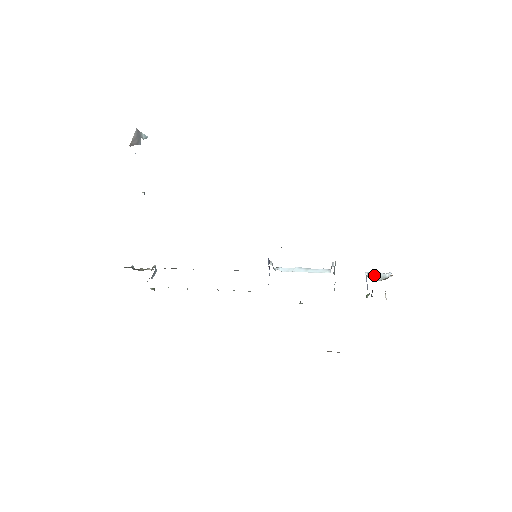
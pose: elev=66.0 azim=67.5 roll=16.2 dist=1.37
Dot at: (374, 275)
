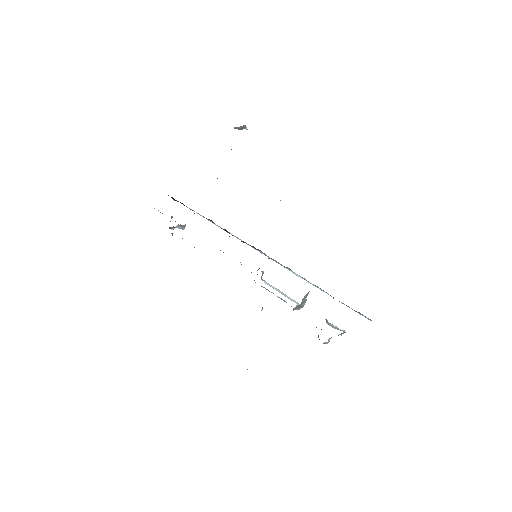
Dot at: (331, 324)
